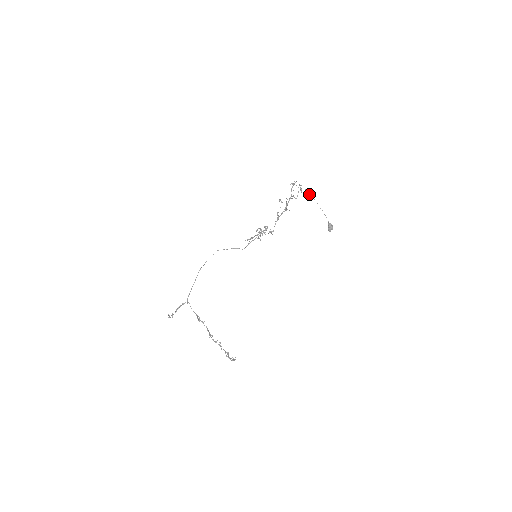
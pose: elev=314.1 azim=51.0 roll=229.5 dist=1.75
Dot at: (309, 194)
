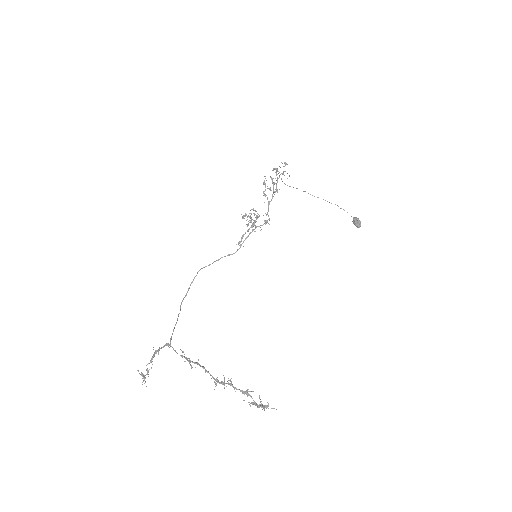
Dot at: occluded
